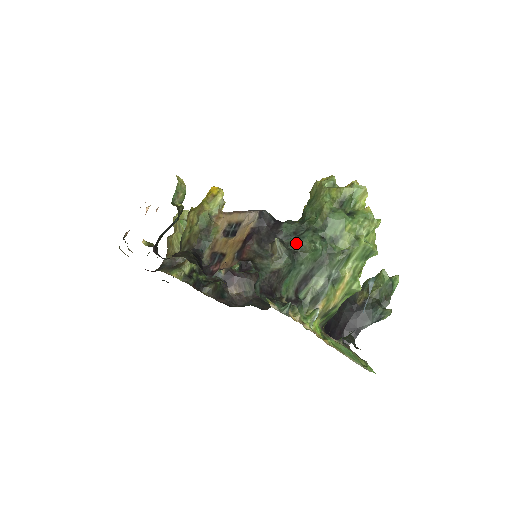
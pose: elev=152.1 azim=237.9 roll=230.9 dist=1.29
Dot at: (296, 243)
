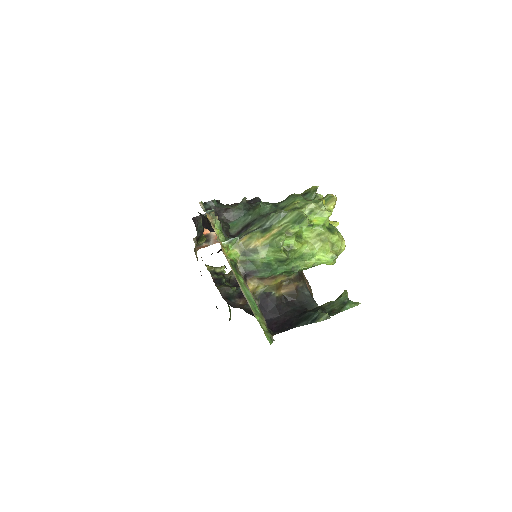
Dot at: (257, 205)
